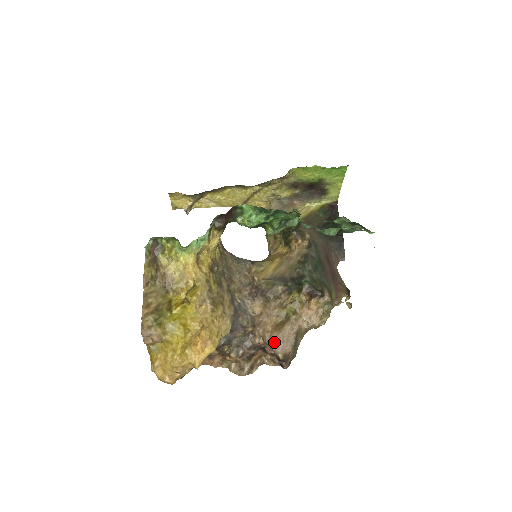
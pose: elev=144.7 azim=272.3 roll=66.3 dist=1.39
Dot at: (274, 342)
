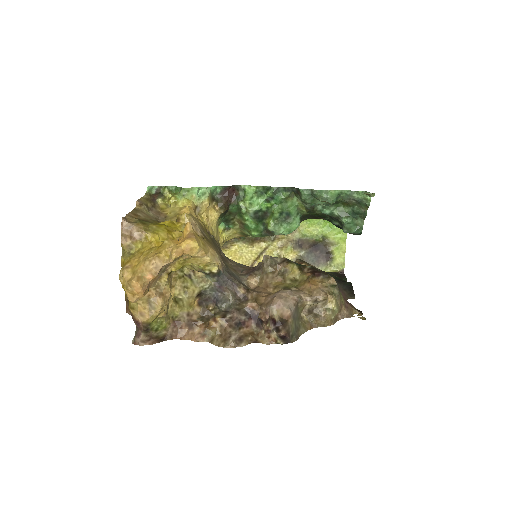
Dot at: (269, 301)
